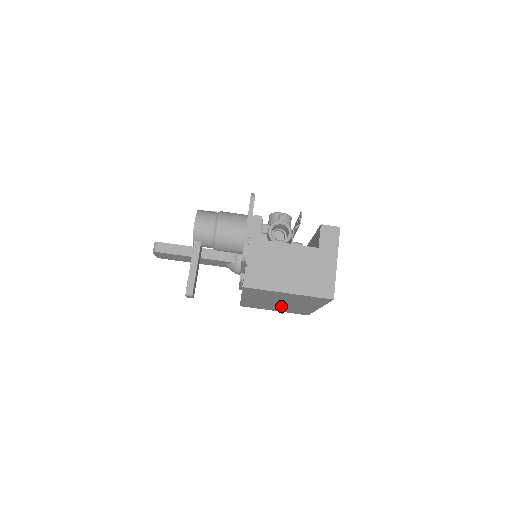
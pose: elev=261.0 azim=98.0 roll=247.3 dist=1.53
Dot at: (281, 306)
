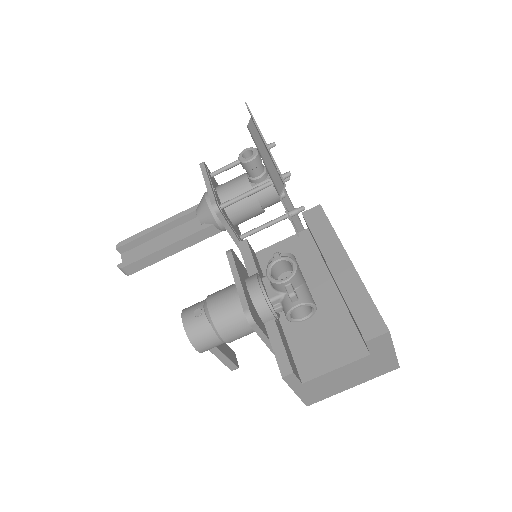
Dot at: occluded
